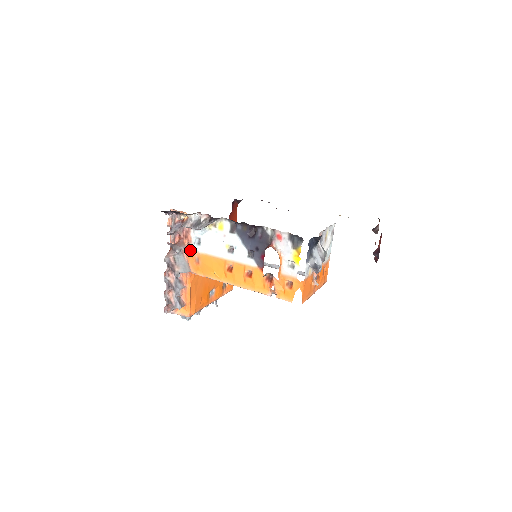
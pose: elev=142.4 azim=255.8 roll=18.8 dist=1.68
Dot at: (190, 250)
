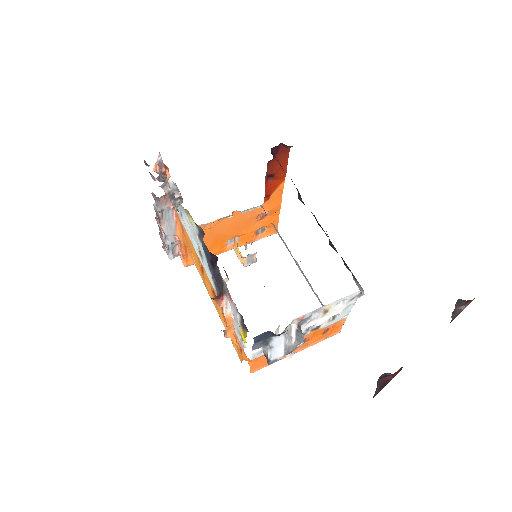
Dot at: occluded
